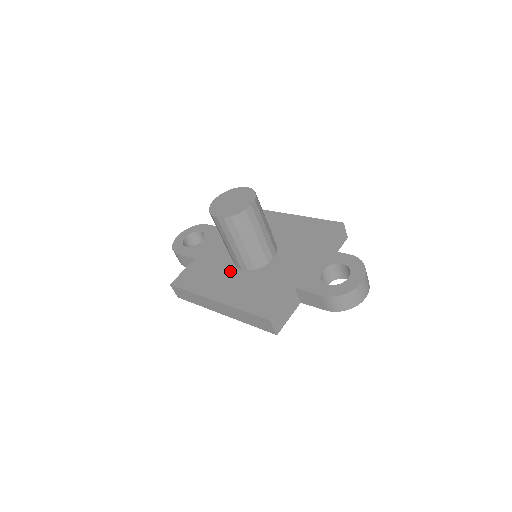
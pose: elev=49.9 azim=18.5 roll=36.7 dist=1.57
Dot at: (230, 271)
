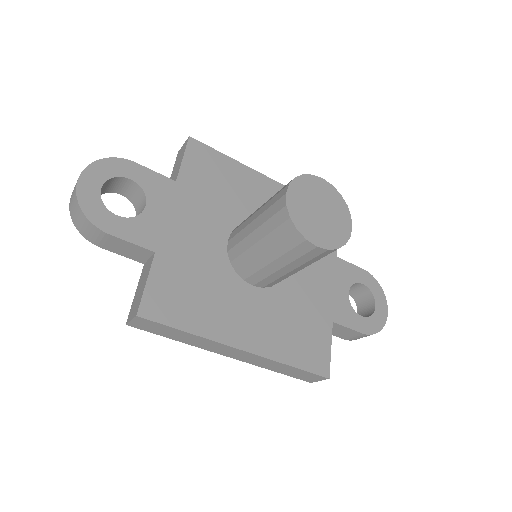
Dot at: (237, 288)
